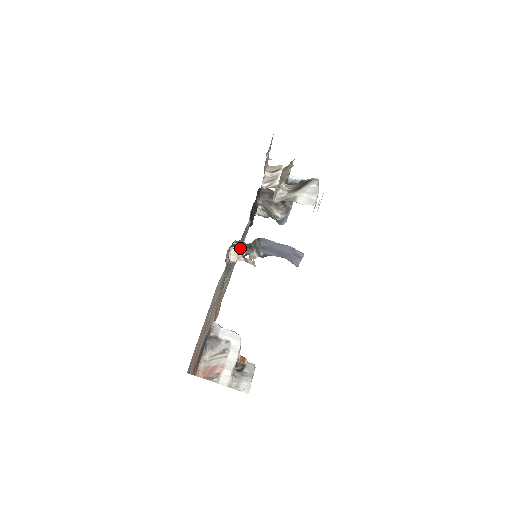
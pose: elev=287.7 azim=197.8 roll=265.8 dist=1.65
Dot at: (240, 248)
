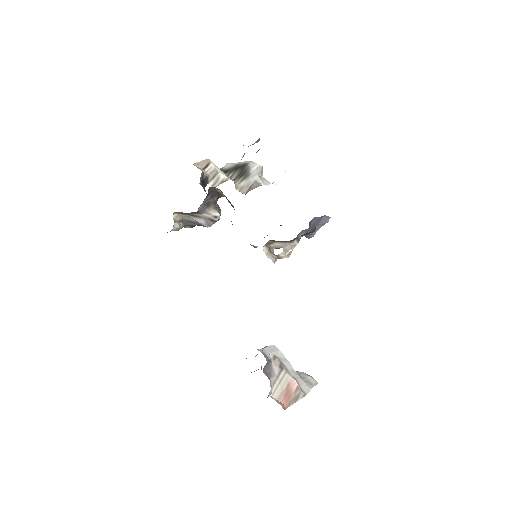
Dot at: (270, 248)
